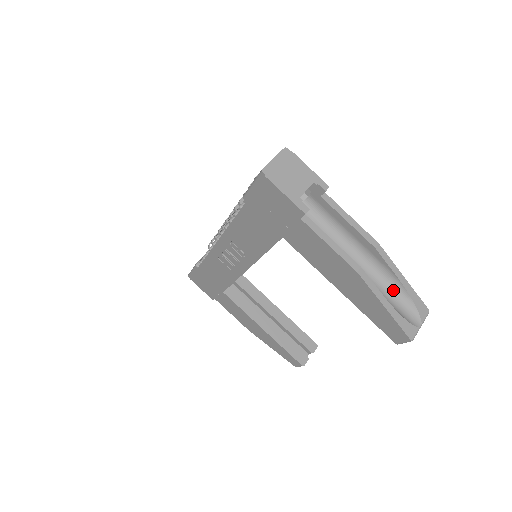
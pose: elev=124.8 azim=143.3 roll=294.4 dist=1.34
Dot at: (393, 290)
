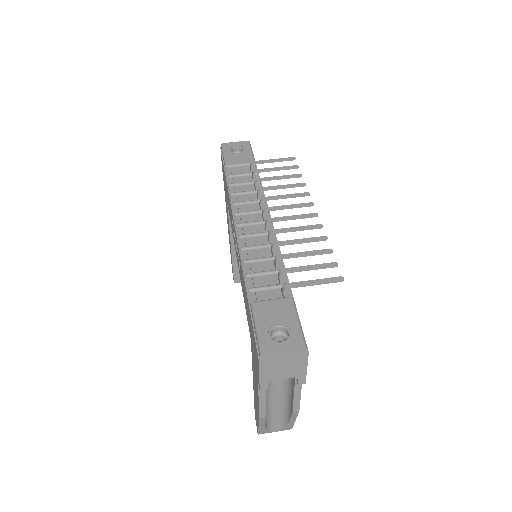
Dot at: (282, 415)
